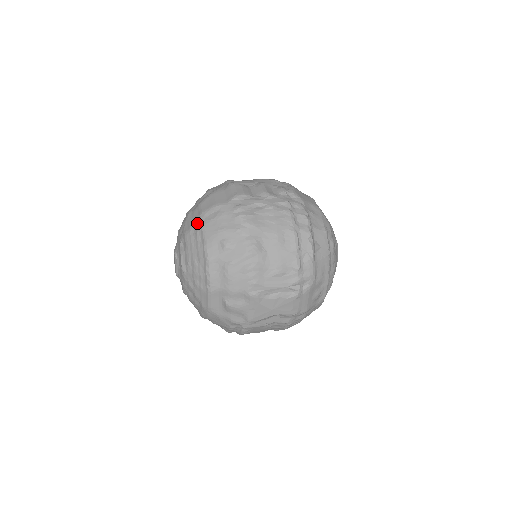
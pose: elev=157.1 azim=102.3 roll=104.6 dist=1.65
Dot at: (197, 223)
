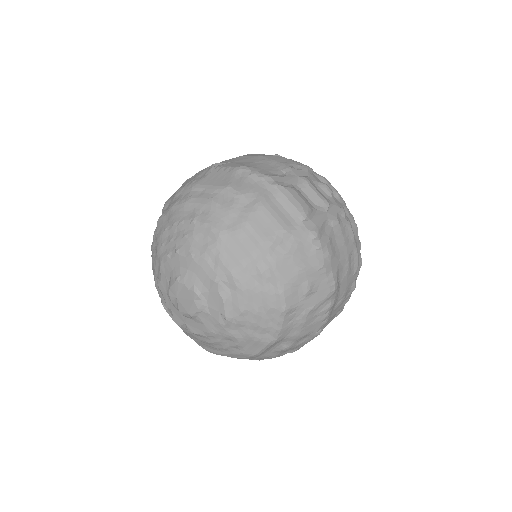
Dot at: (257, 258)
